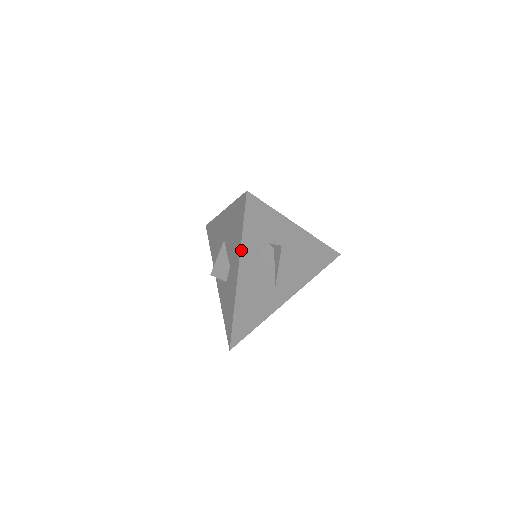
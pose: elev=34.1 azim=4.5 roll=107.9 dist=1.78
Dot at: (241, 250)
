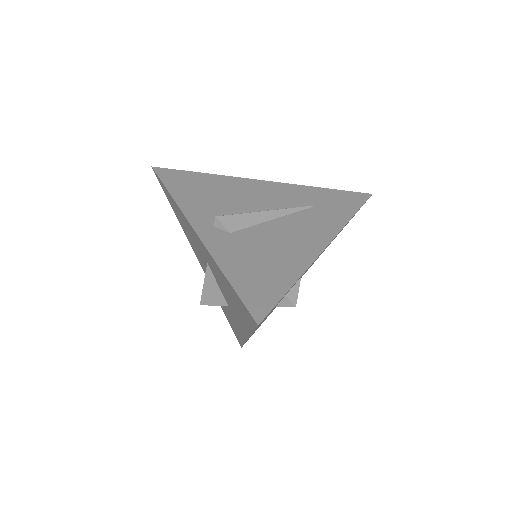
Dot at: occluded
